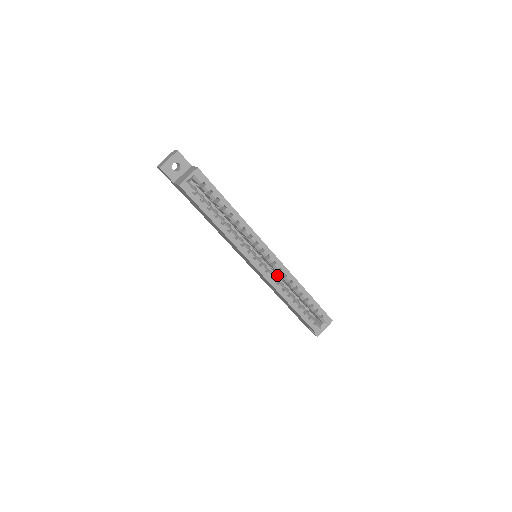
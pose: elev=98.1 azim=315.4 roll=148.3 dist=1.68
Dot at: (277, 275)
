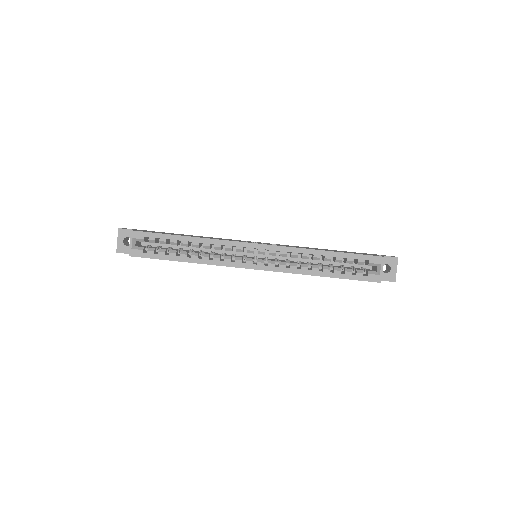
Dot at: occluded
